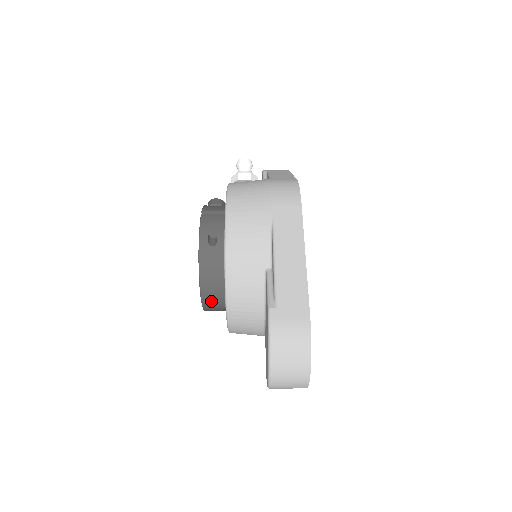
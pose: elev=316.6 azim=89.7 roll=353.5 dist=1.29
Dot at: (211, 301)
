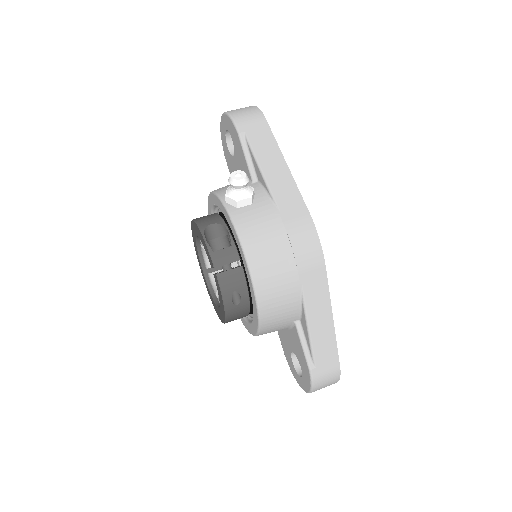
Dot at: occluded
